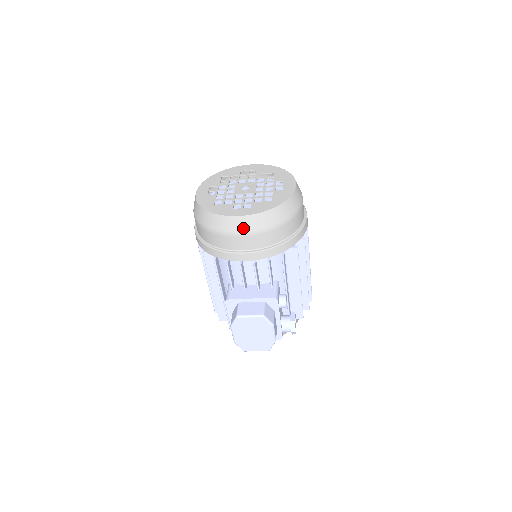
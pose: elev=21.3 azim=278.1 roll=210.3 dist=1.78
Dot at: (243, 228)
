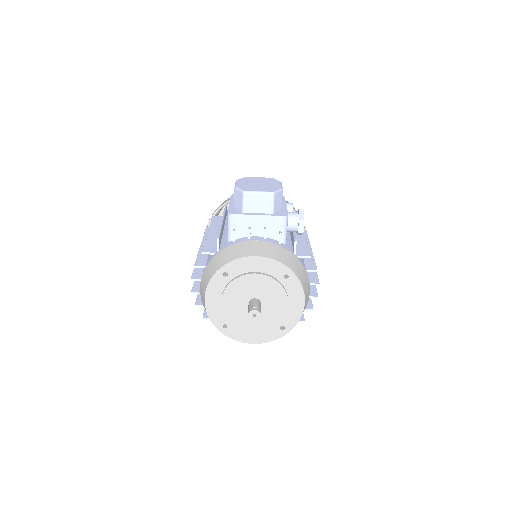
Dot at: occluded
